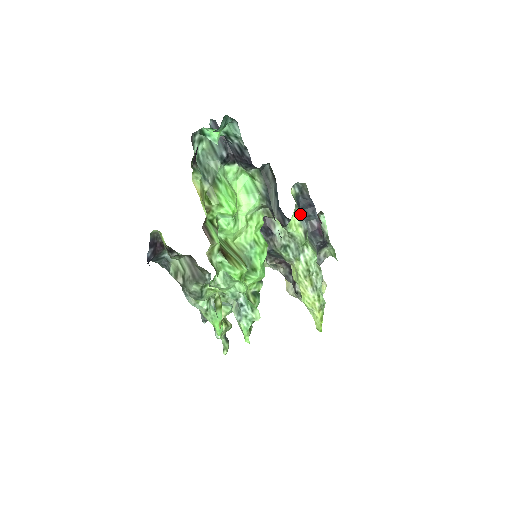
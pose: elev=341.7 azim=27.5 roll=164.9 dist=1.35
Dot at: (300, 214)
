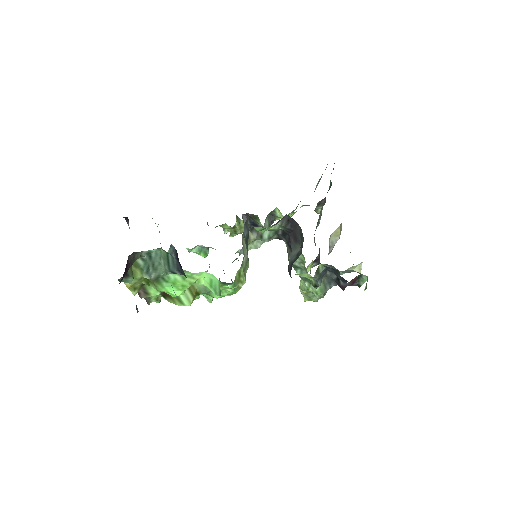
Dot at: (316, 279)
